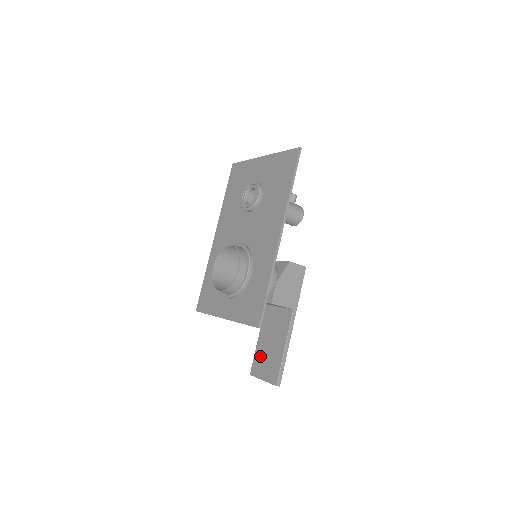
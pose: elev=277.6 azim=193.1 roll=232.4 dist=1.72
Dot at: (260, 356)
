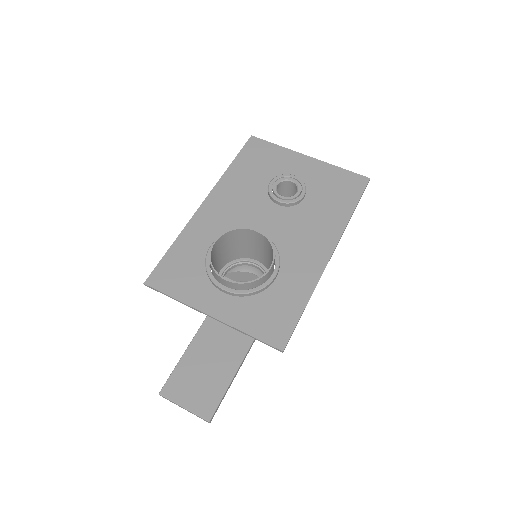
Dot at: (186, 374)
